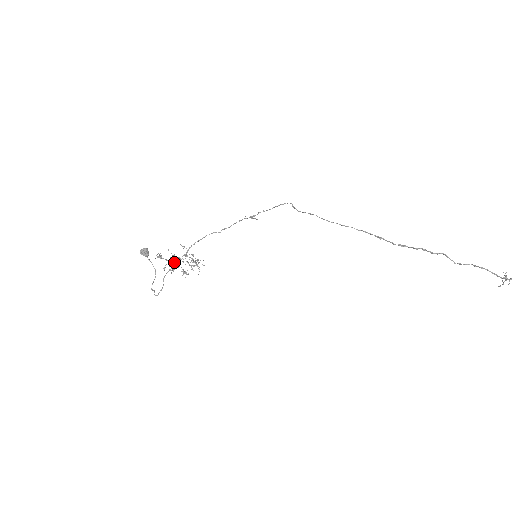
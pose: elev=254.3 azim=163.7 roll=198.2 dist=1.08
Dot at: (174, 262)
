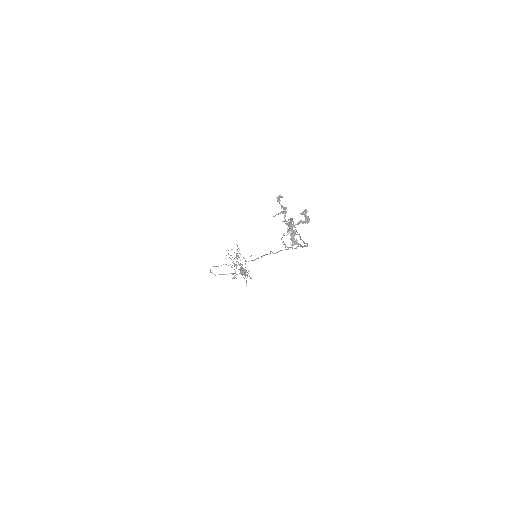
Dot at: occluded
